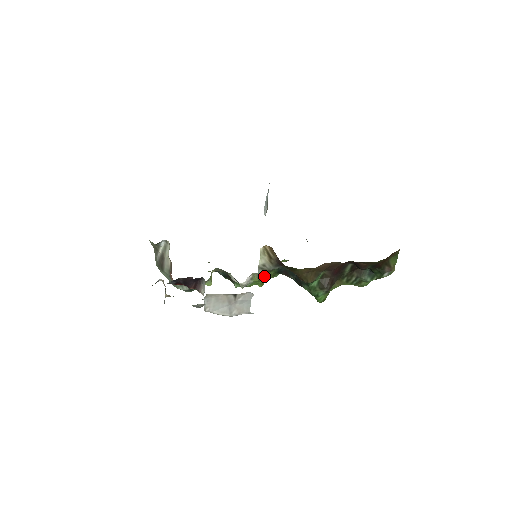
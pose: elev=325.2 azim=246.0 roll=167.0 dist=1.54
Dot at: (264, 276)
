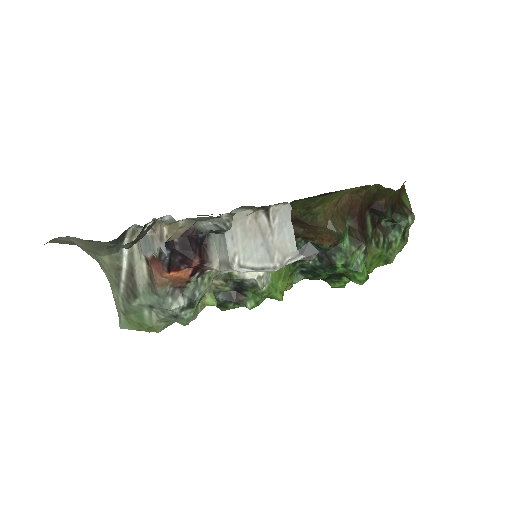
Dot at: occluded
